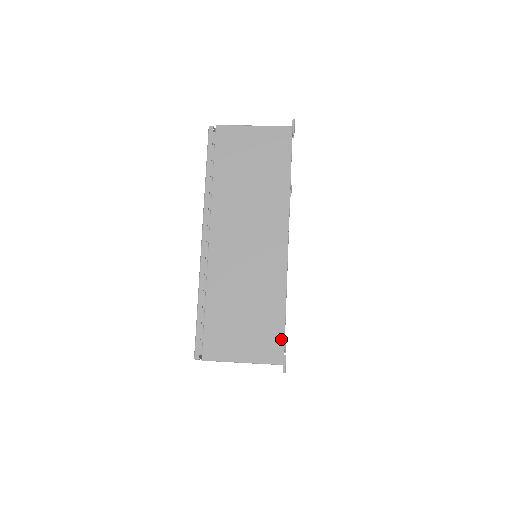
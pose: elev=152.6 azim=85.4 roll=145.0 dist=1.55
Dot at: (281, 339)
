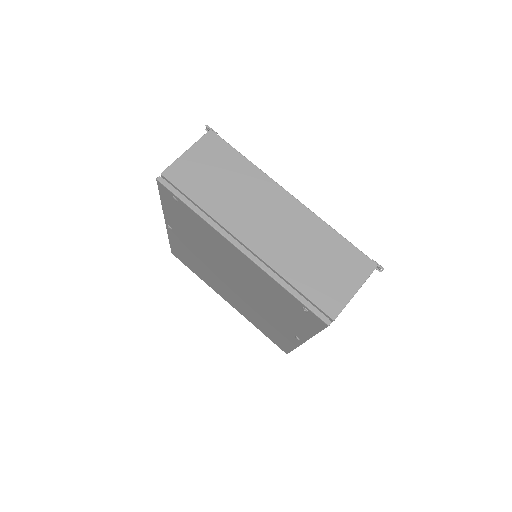
Dot at: (358, 253)
